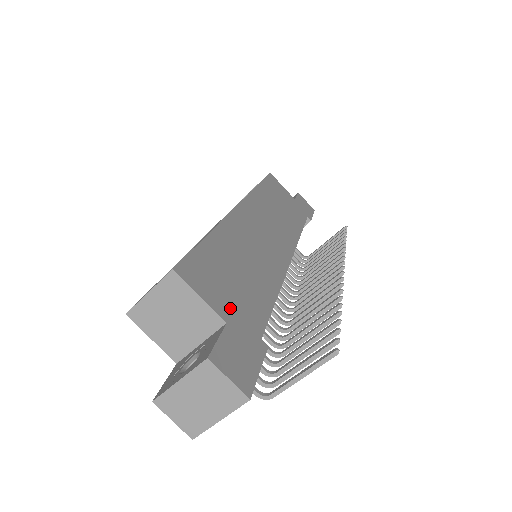
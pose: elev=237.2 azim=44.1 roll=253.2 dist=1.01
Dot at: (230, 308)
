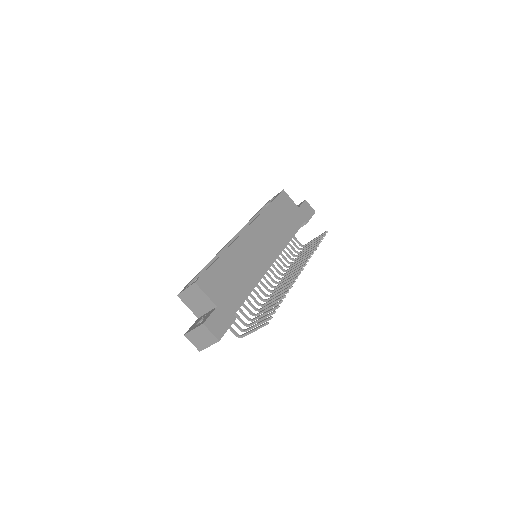
Dot at: (221, 299)
